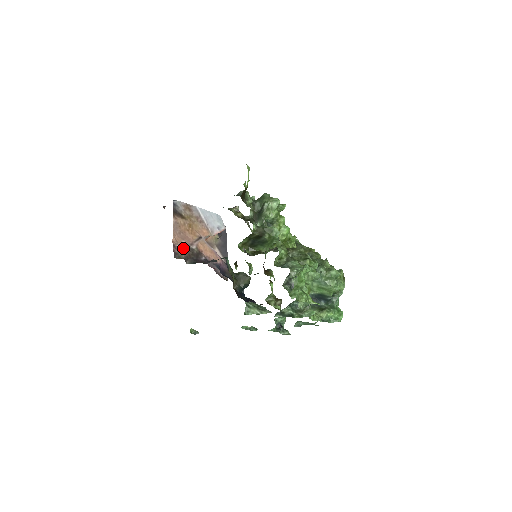
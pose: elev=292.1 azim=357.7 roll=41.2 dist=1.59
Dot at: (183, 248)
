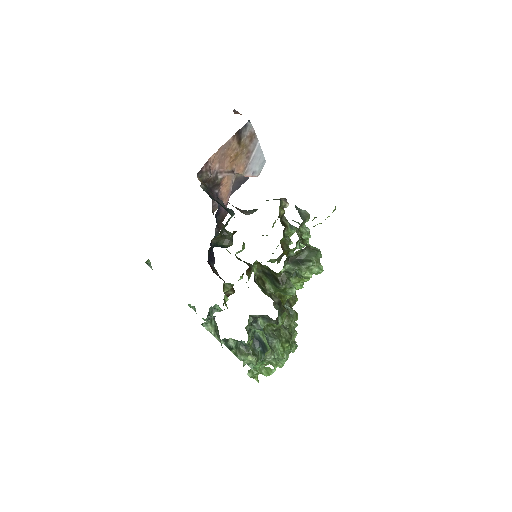
Dot at: (211, 170)
